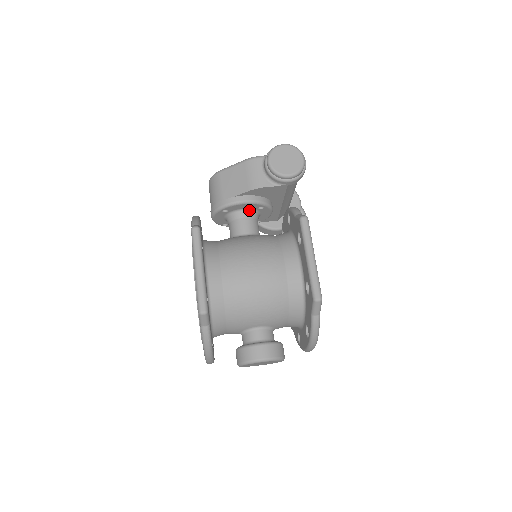
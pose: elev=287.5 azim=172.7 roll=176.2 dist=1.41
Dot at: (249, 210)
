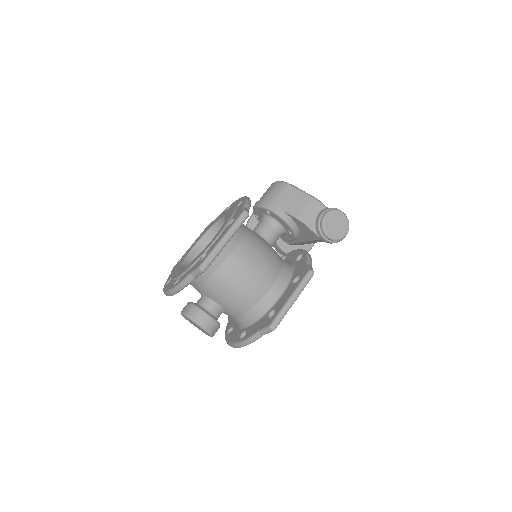
Dot at: (282, 227)
